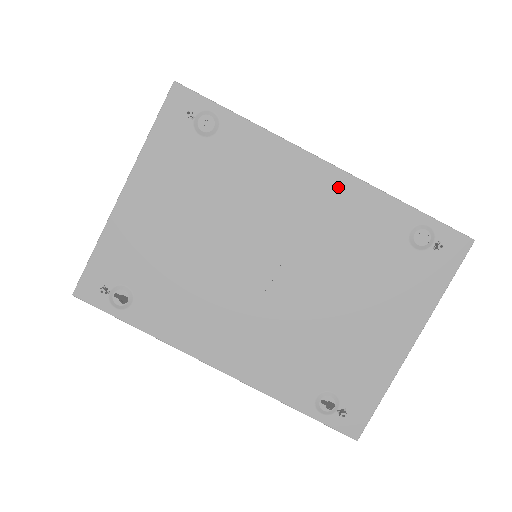
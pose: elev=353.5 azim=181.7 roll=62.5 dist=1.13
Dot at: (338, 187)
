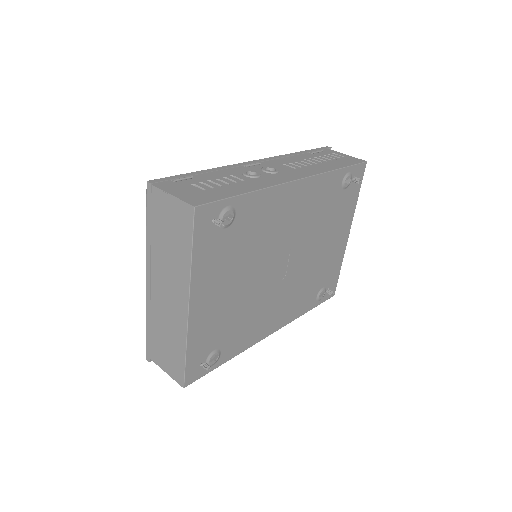
Dot at: (307, 189)
